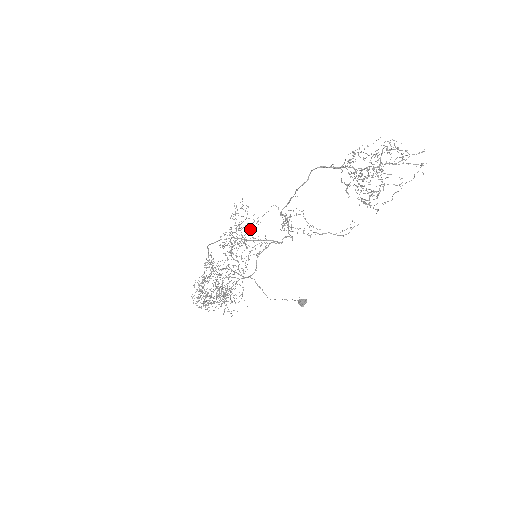
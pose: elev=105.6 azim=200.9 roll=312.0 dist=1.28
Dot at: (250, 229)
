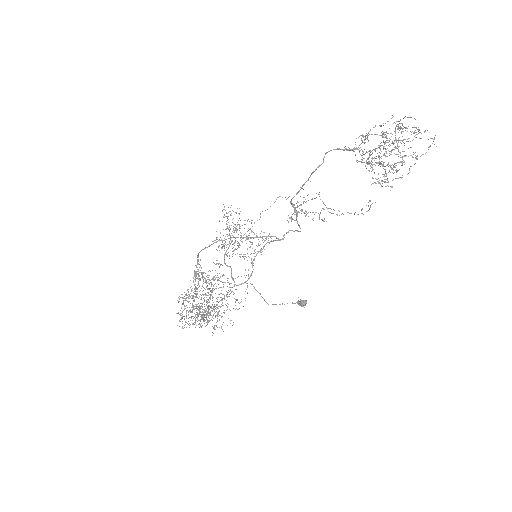
Dot at: occluded
